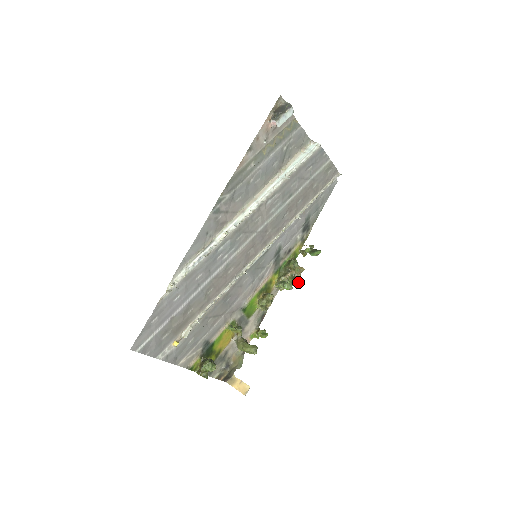
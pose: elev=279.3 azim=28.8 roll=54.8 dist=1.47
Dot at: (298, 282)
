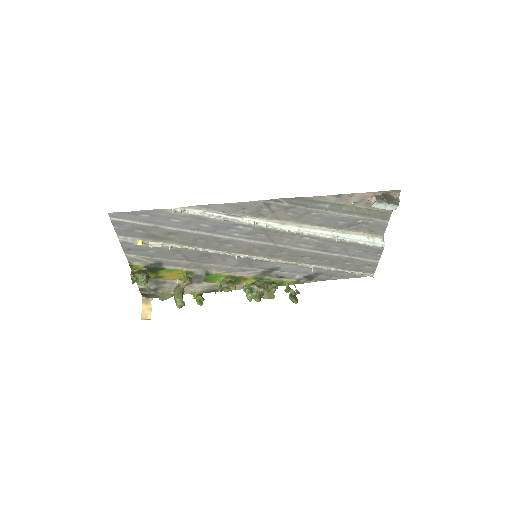
Dot at: occluded
